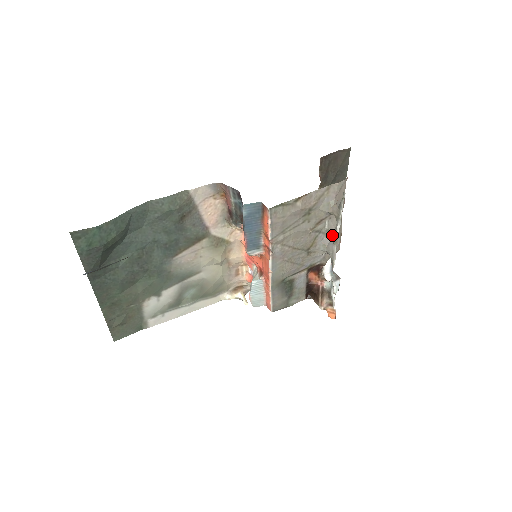
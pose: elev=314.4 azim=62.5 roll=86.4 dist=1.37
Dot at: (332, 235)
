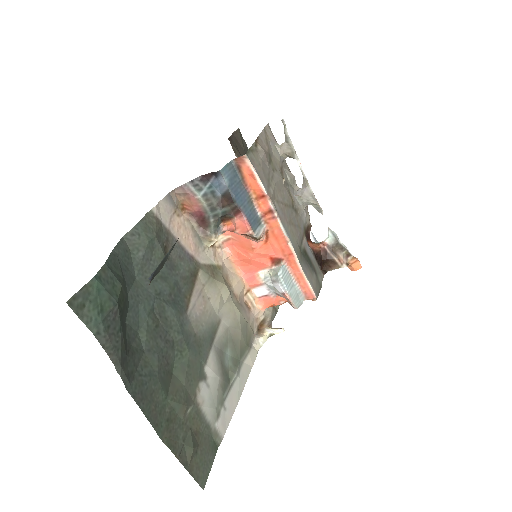
Dot at: (296, 186)
